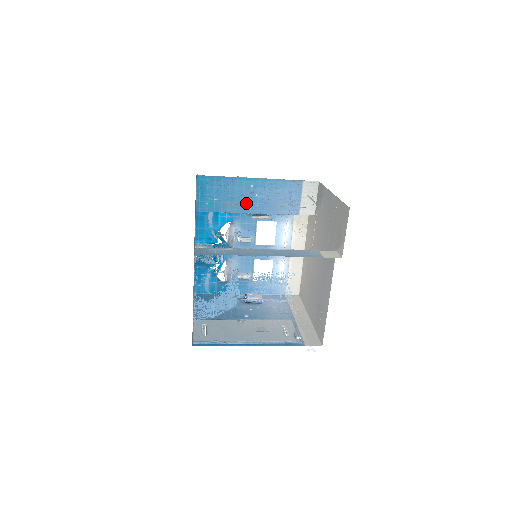
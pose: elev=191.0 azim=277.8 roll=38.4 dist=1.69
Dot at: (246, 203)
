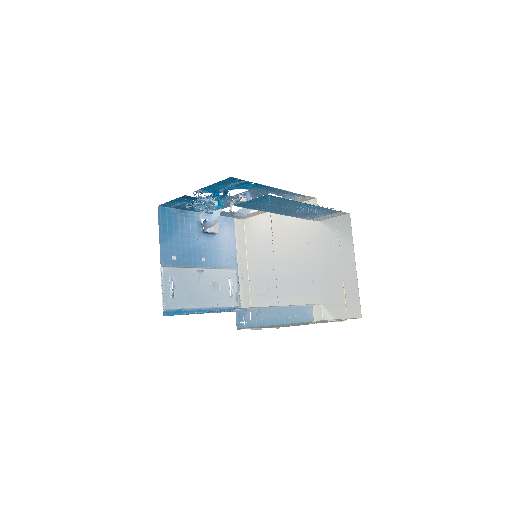
Dot at: (282, 210)
